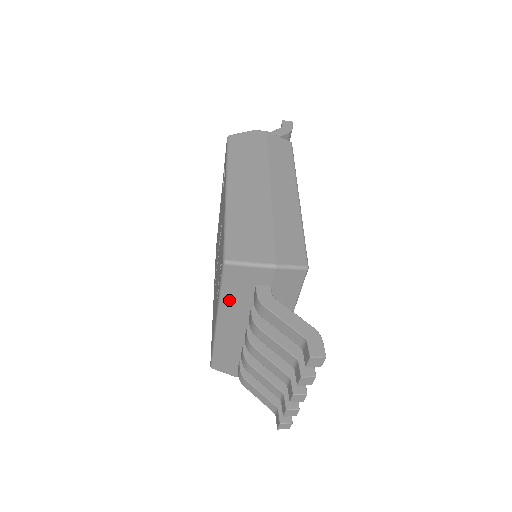
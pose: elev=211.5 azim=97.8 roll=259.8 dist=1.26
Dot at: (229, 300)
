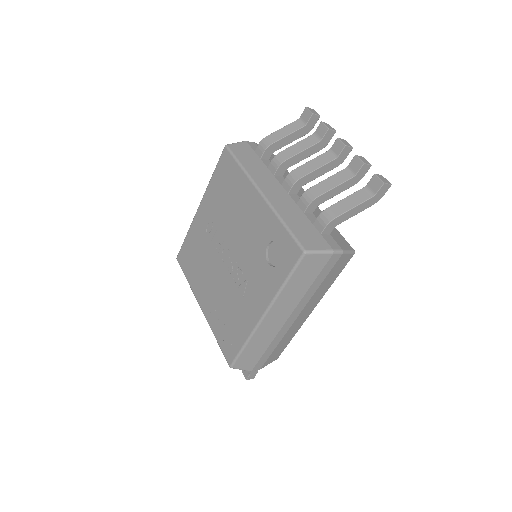
Dot at: occluded
